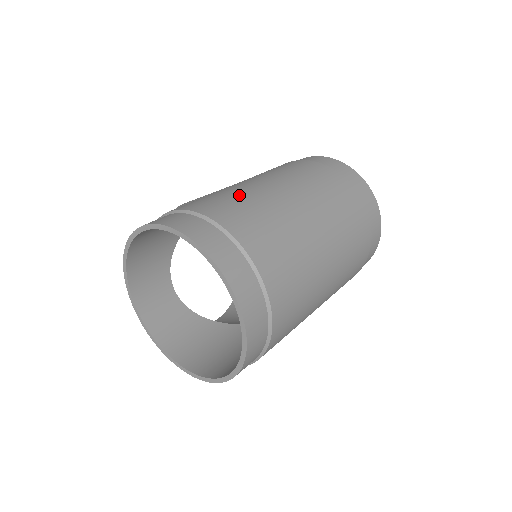
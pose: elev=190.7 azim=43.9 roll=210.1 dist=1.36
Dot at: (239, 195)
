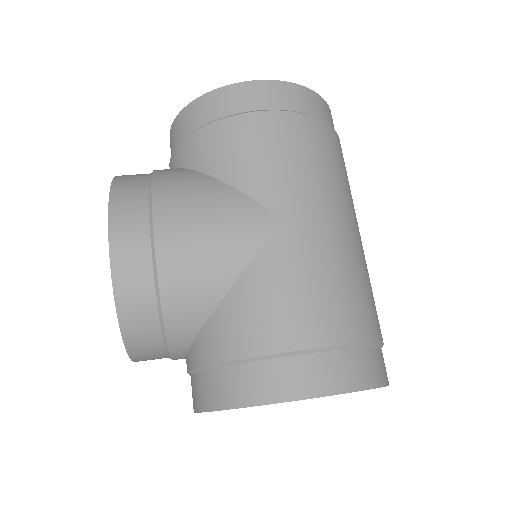
Dot at: (342, 272)
